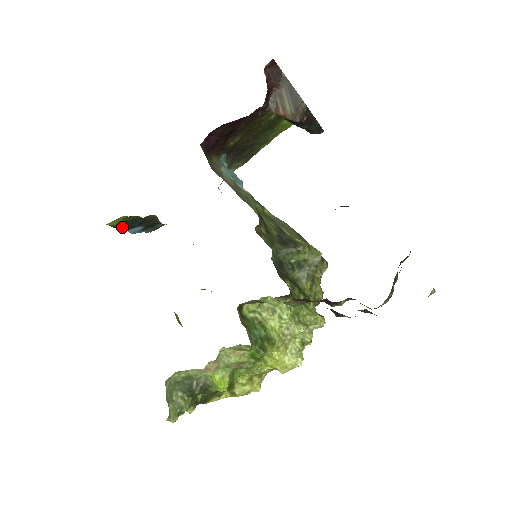
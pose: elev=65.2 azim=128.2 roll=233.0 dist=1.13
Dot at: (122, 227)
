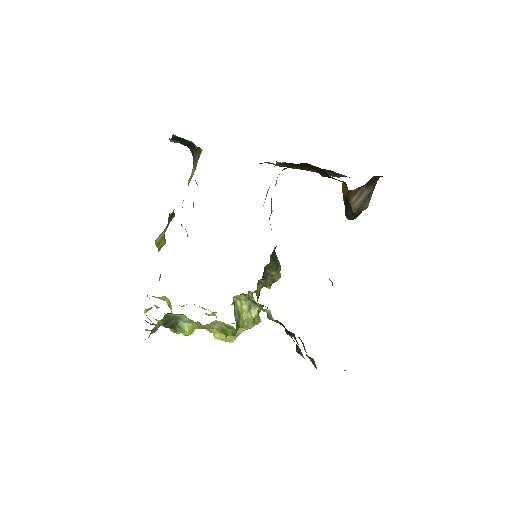
Dot at: (175, 138)
